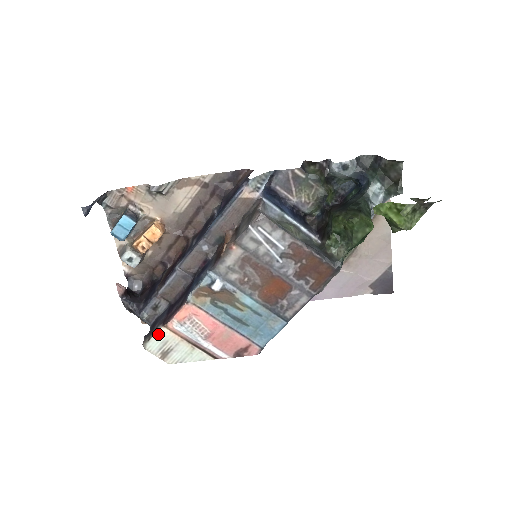
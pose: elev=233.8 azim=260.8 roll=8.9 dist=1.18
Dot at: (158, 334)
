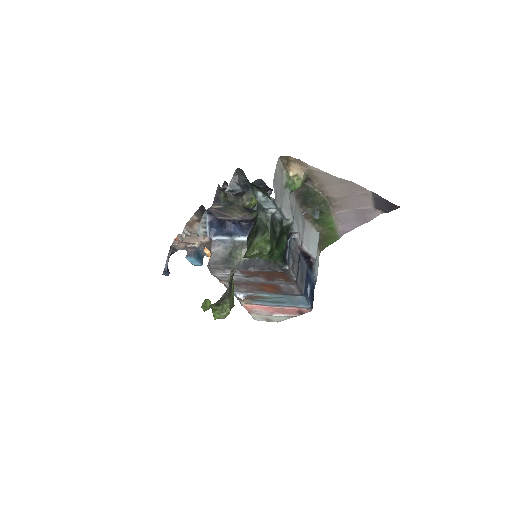
Dot at: (252, 316)
